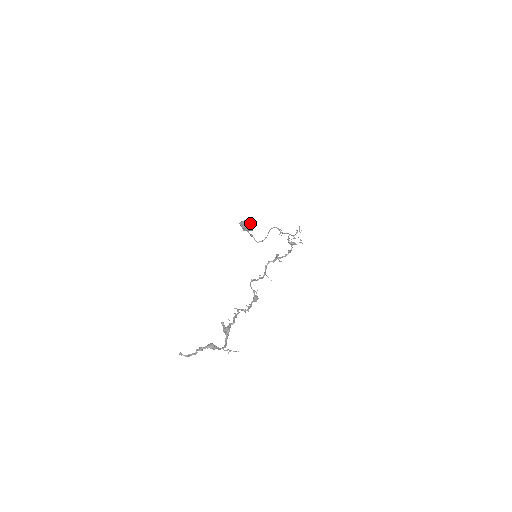
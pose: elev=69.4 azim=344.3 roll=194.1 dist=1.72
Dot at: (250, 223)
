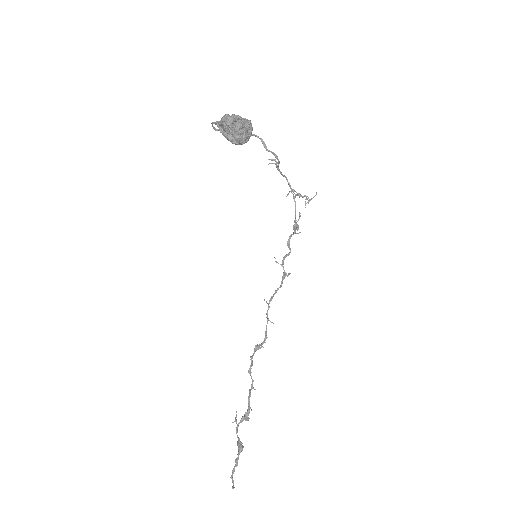
Dot at: occluded
